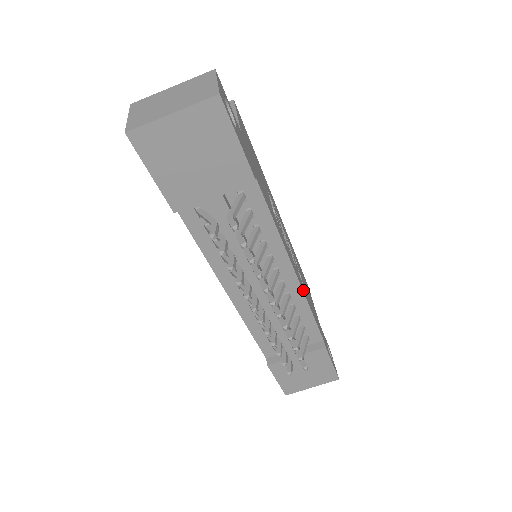
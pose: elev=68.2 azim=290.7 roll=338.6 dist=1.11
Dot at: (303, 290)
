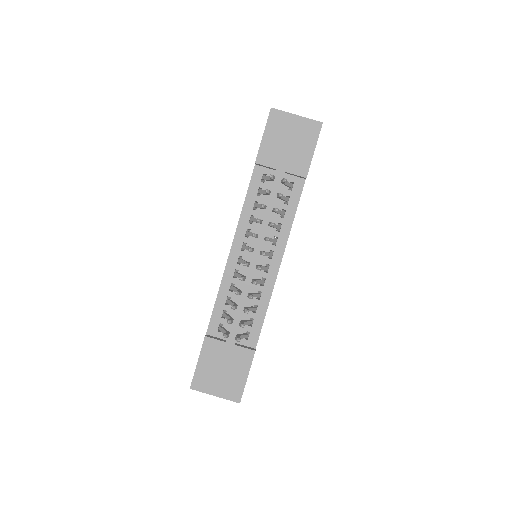
Dot at: (273, 288)
